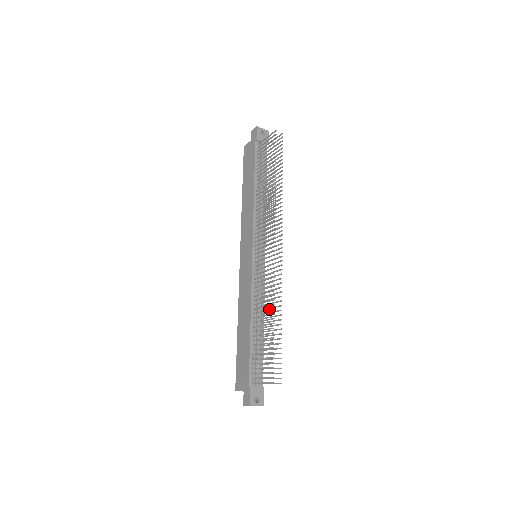
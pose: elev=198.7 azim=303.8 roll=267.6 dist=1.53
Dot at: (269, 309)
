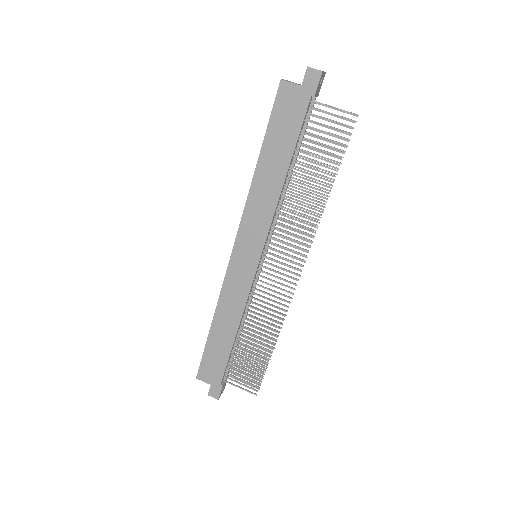
Dot at: (270, 334)
